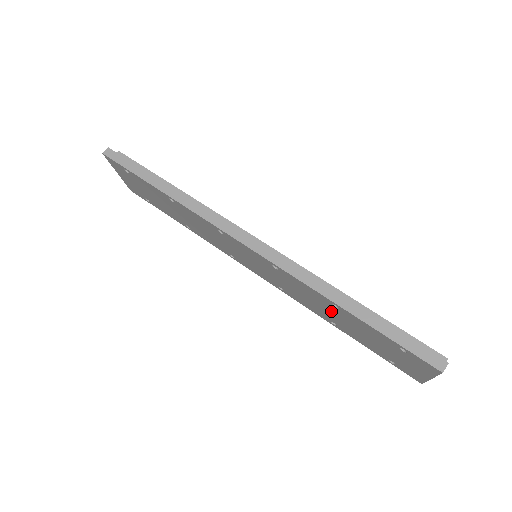
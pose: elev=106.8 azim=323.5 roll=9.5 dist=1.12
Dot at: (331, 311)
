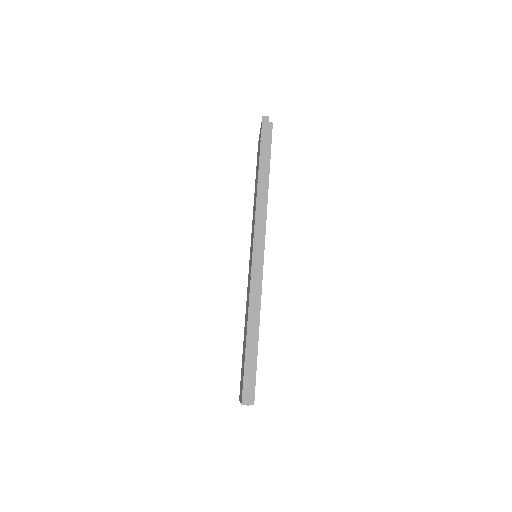
Dot at: (246, 322)
